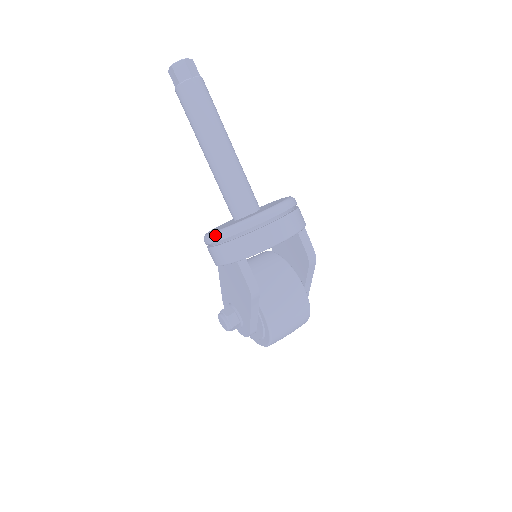
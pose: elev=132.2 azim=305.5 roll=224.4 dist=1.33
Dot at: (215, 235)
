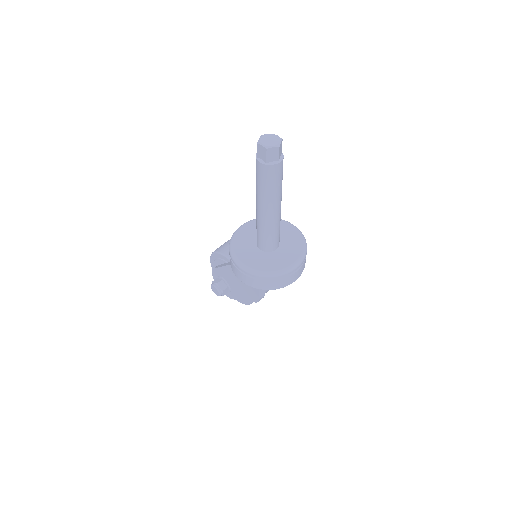
Dot at: (251, 273)
